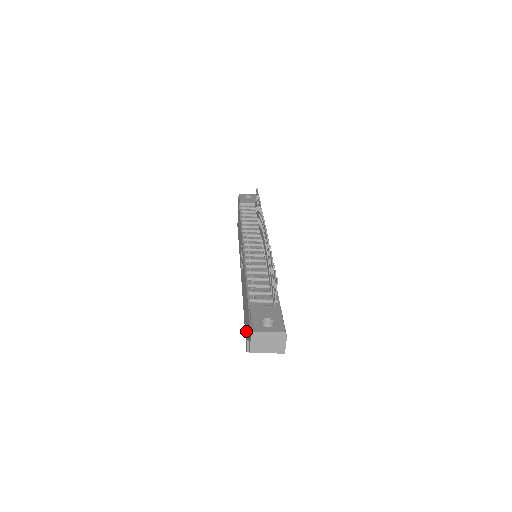
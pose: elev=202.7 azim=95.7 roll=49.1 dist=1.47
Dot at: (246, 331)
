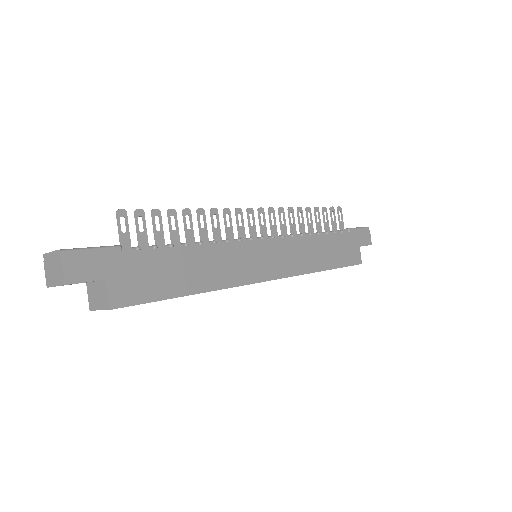
Dot at: occluded
